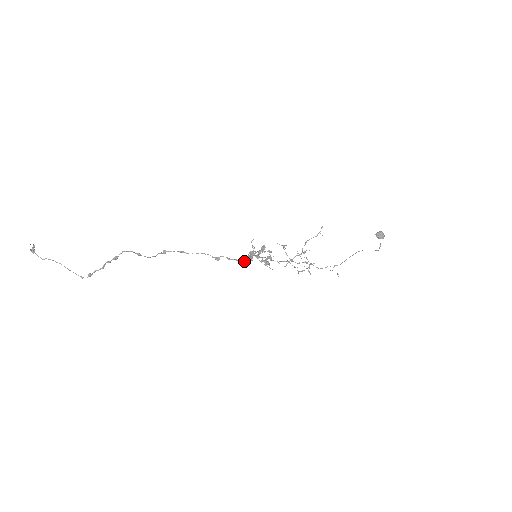
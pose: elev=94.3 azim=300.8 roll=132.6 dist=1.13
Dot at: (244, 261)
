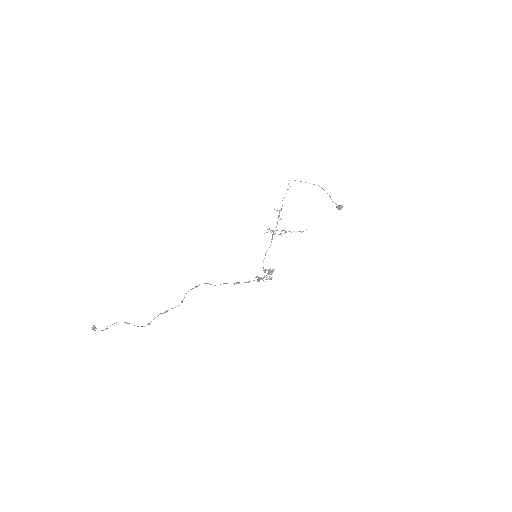
Dot at: occluded
